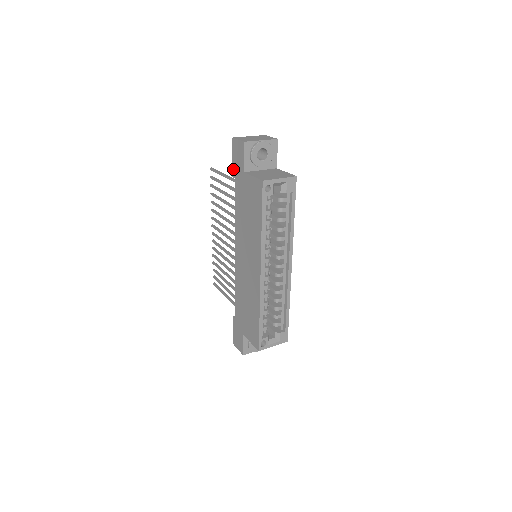
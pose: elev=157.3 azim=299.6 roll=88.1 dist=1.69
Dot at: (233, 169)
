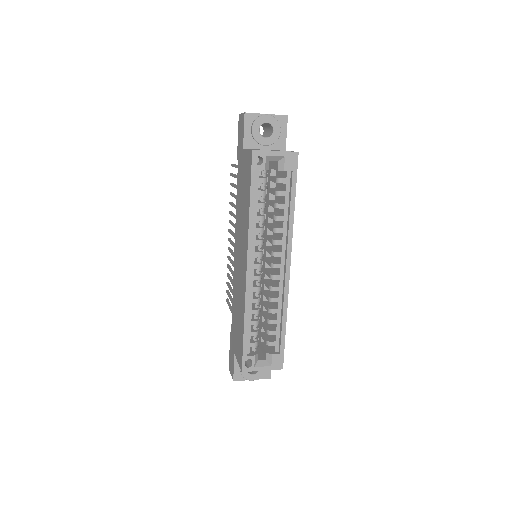
Dot at: (237, 150)
